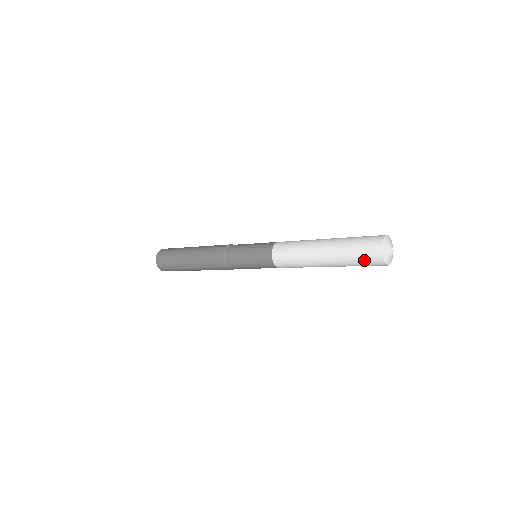
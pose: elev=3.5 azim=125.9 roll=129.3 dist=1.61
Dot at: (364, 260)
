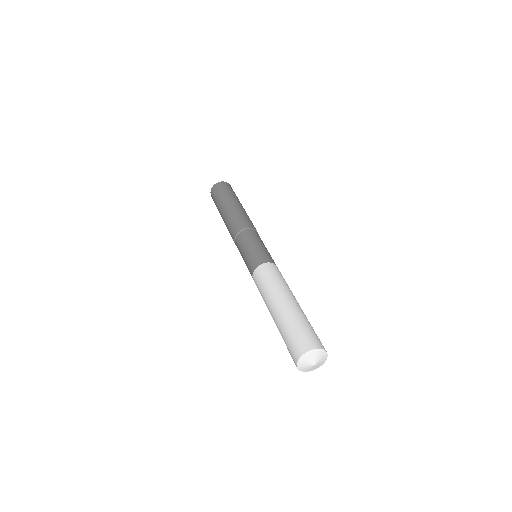
Dot at: occluded
